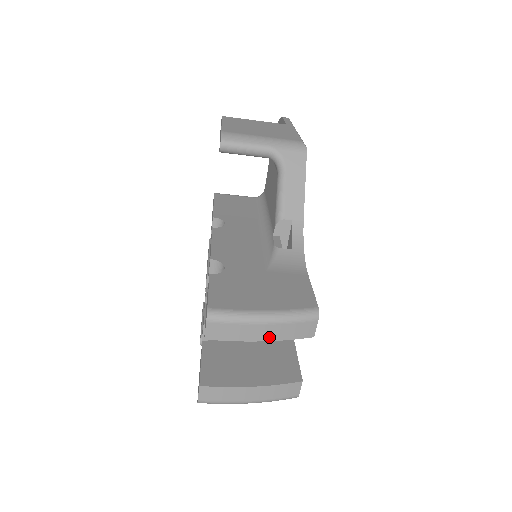
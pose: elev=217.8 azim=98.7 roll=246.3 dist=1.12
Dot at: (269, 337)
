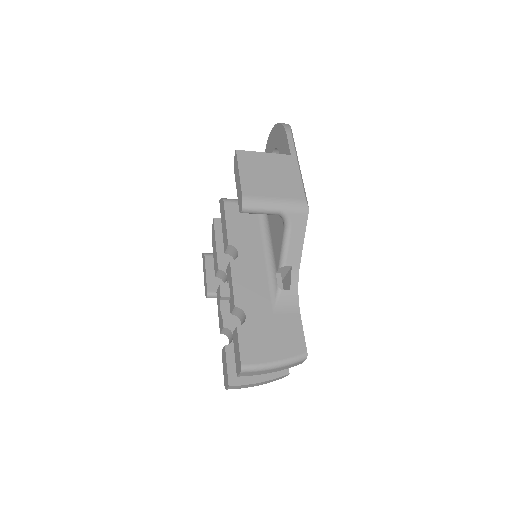
Dot at: (276, 371)
